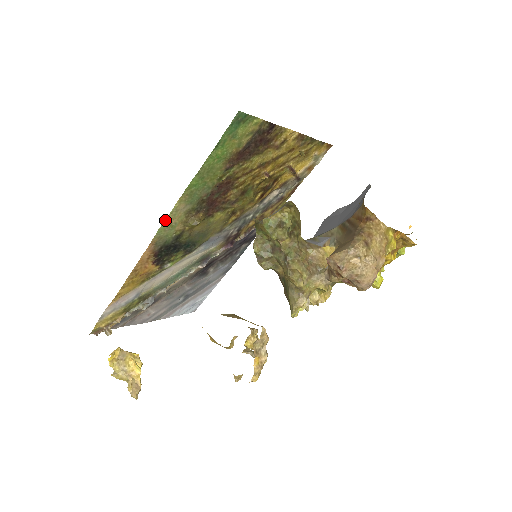
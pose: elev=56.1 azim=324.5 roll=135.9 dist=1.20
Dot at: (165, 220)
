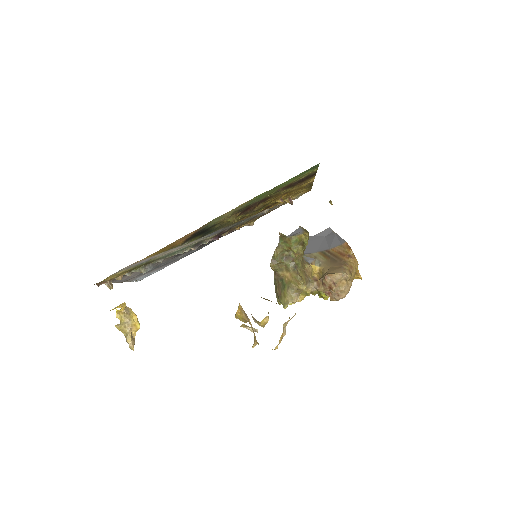
Dot at: (225, 213)
